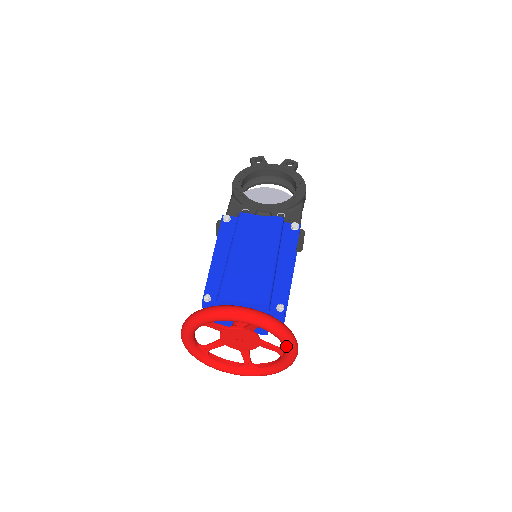
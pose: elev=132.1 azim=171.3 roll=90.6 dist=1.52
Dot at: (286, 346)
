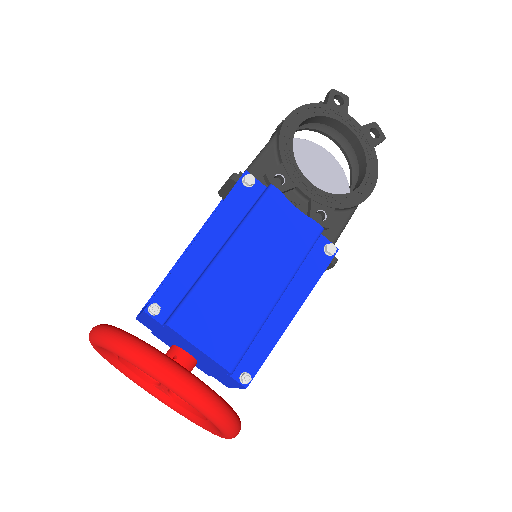
Dot at: (222, 434)
